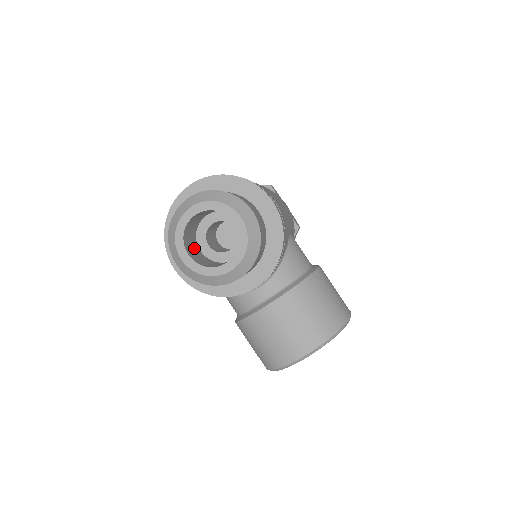
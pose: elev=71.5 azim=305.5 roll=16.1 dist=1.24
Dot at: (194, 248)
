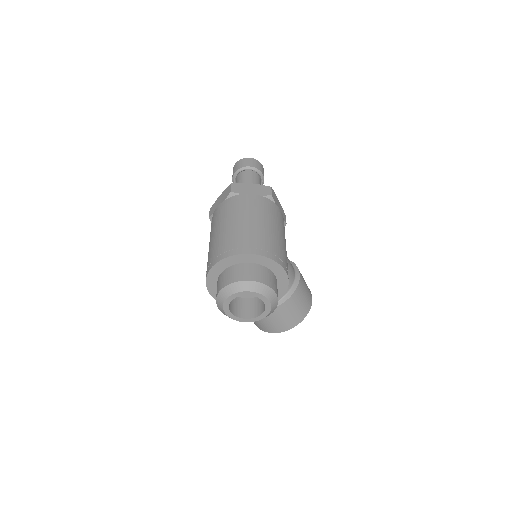
Dot at: occluded
